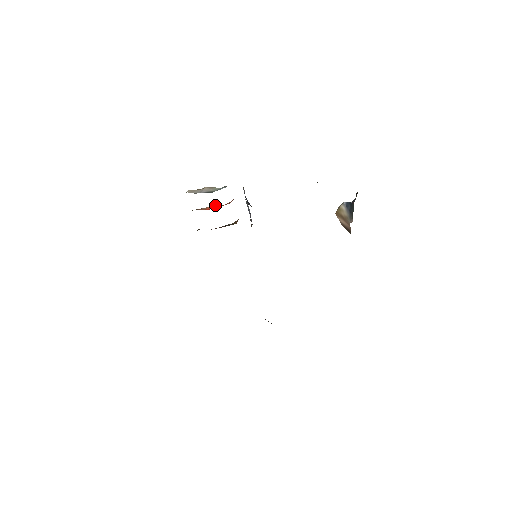
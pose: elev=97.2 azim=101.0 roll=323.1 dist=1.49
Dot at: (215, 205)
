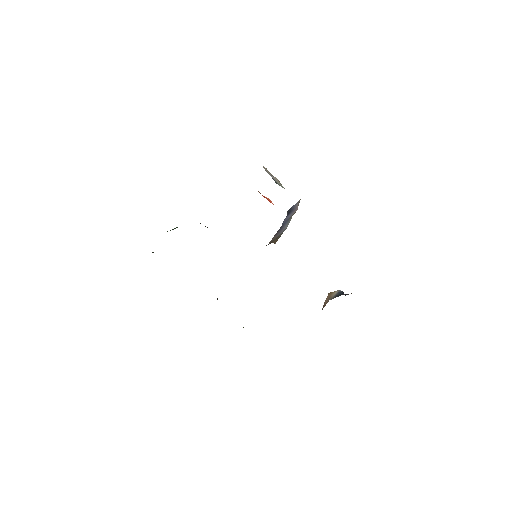
Dot at: occluded
